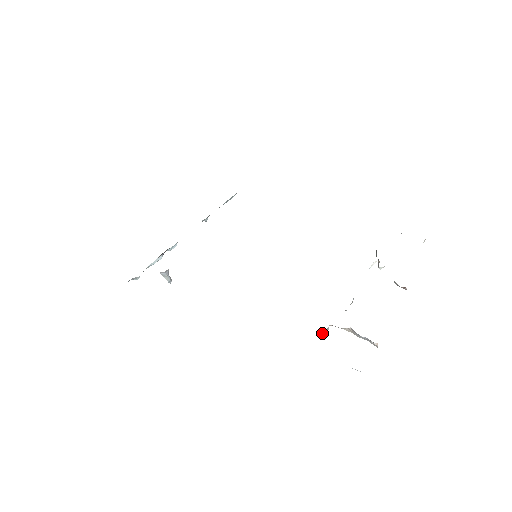
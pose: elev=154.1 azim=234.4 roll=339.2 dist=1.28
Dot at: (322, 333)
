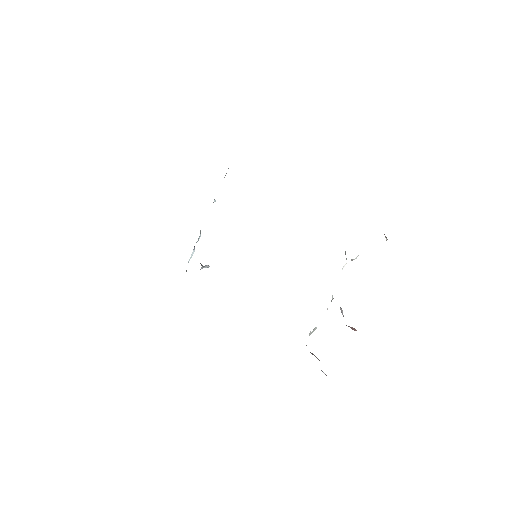
Dot at: (310, 333)
